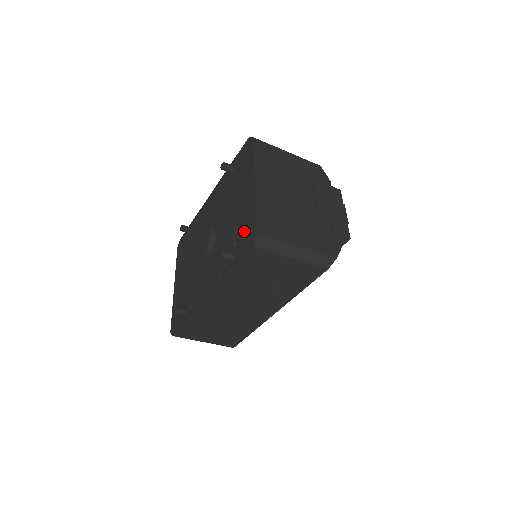
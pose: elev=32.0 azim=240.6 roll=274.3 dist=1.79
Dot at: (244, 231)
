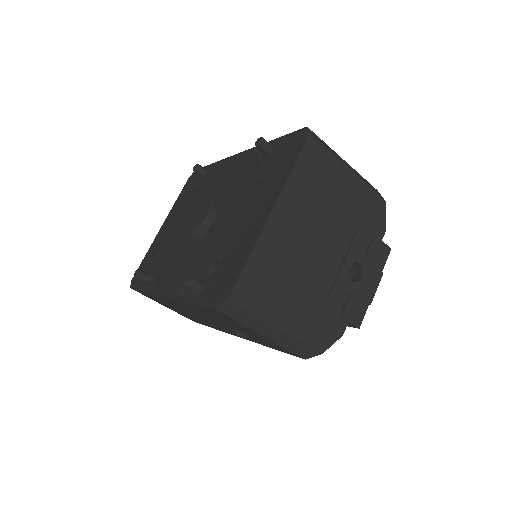
Dot at: (224, 270)
